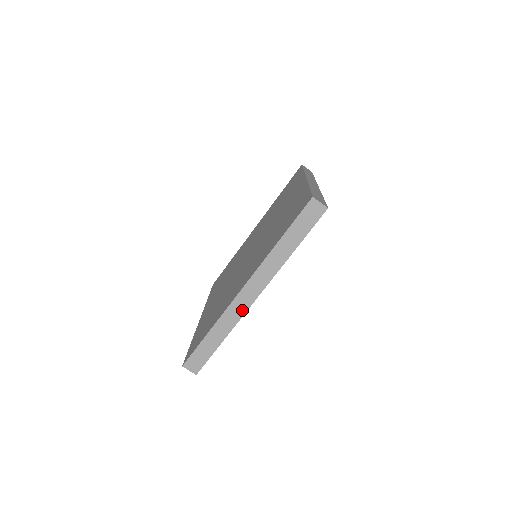
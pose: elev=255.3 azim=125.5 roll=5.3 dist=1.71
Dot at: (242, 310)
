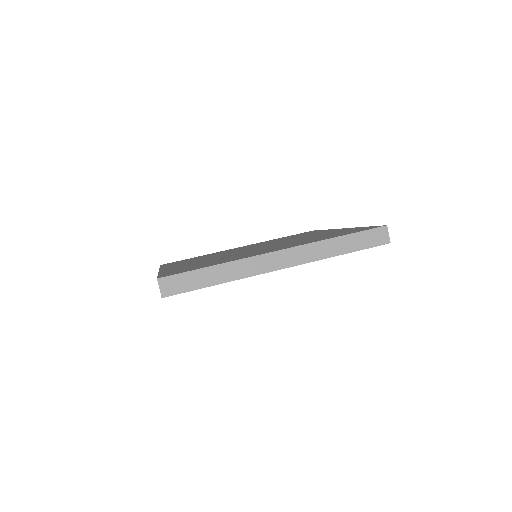
Dot at: (260, 269)
